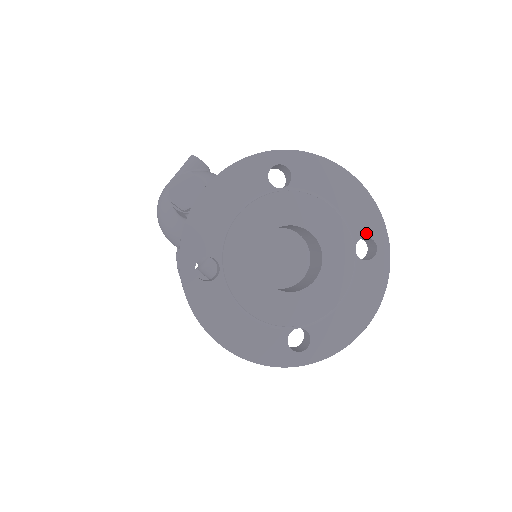
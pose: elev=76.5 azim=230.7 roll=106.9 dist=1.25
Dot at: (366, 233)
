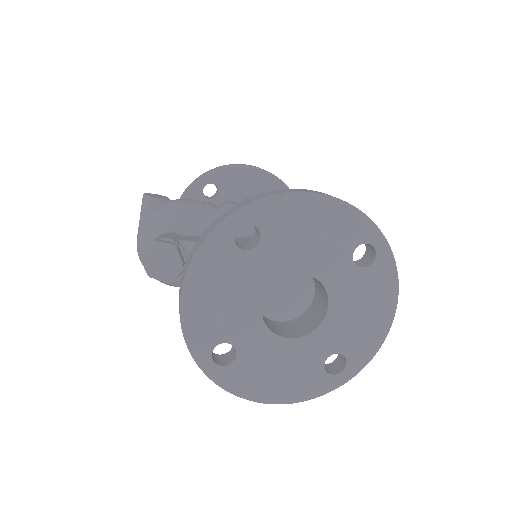
Dot at: (358, 241)
